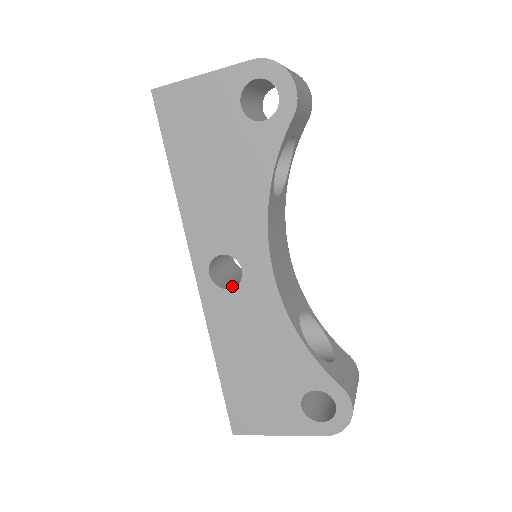
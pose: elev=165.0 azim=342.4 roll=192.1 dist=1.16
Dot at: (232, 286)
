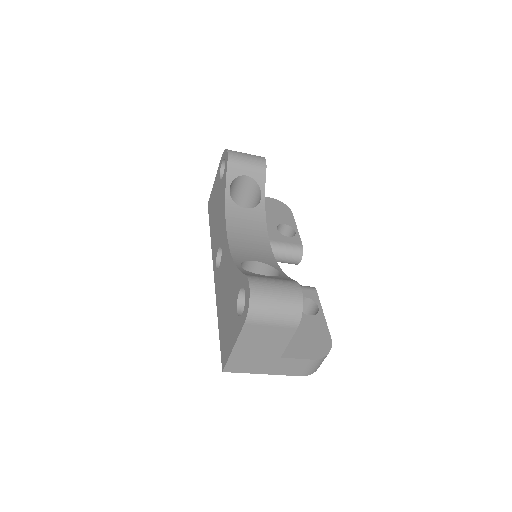
Dot at: occluded
